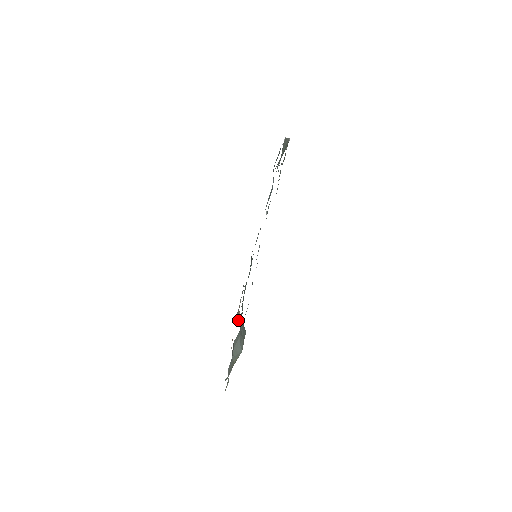
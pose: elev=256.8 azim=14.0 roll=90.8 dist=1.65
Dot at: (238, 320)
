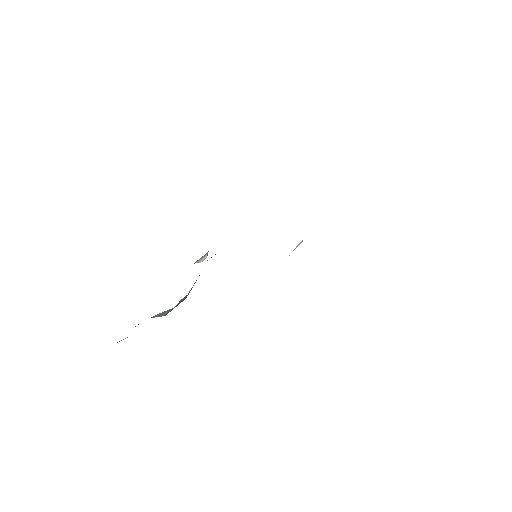
Dot at: (199, 260)
